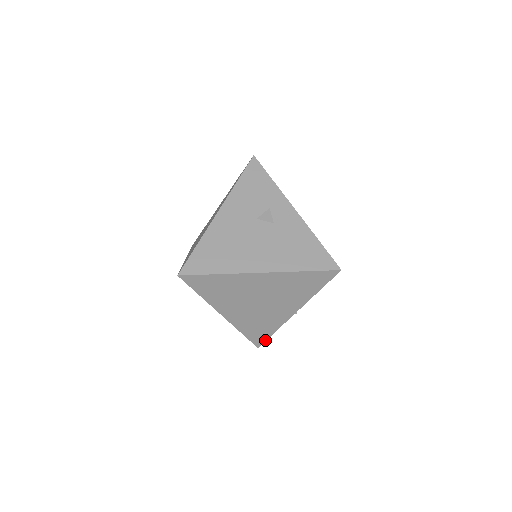
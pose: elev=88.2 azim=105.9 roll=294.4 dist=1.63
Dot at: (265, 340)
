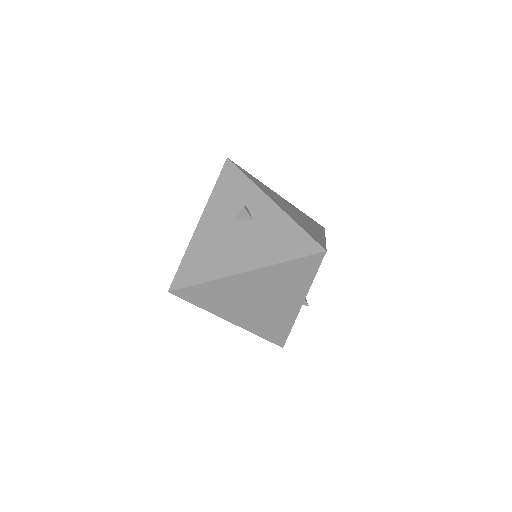
Dot at: (286, 339)
